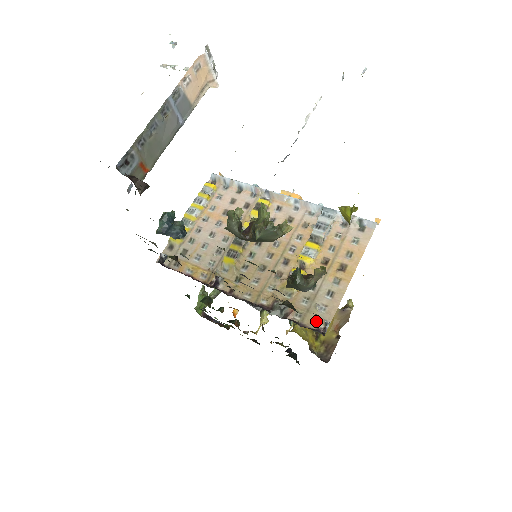
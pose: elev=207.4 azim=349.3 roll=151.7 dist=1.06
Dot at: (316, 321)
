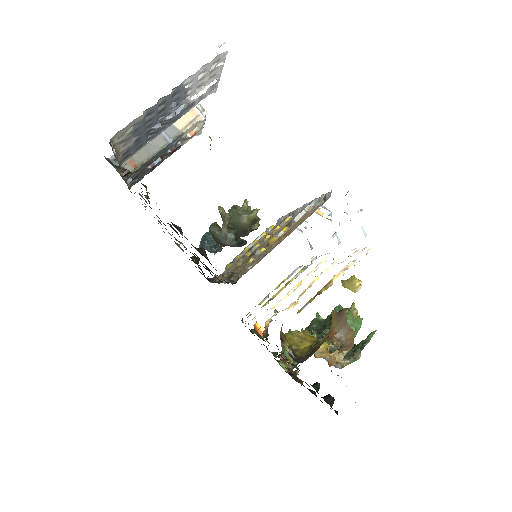
Dot at: (240, 277)
